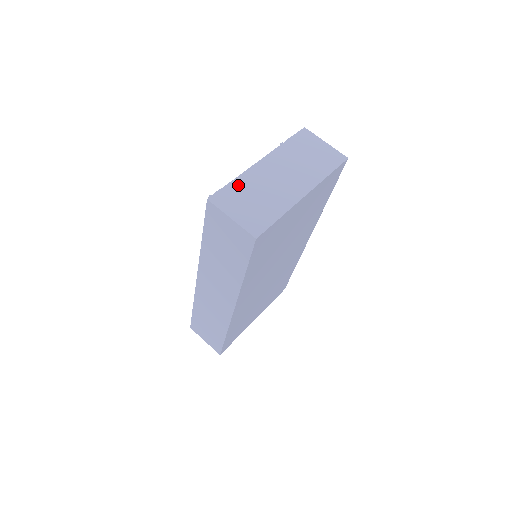
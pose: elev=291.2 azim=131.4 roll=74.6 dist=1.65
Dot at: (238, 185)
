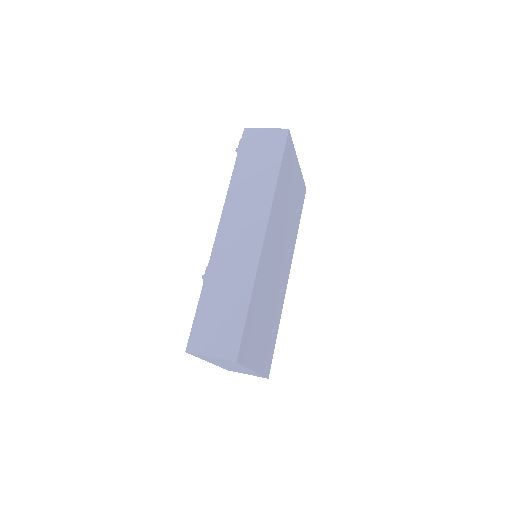
Dot at: occluded
